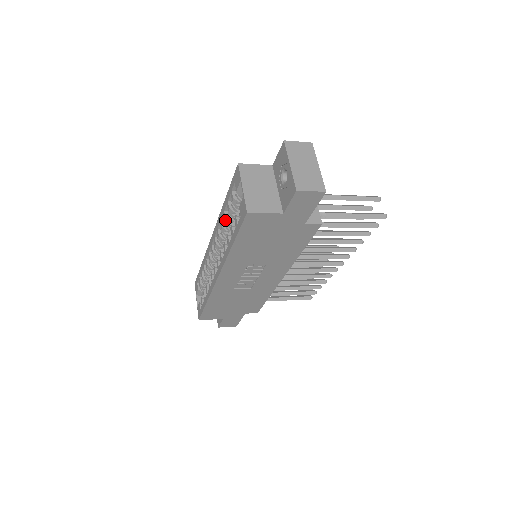
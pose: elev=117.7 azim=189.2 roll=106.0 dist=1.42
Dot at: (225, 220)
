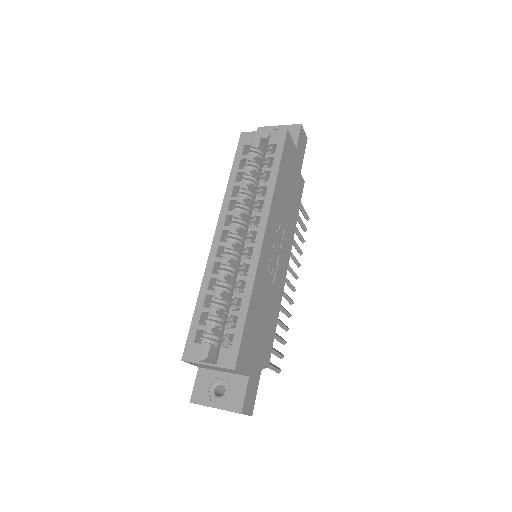
Dot at: (243, 184)
